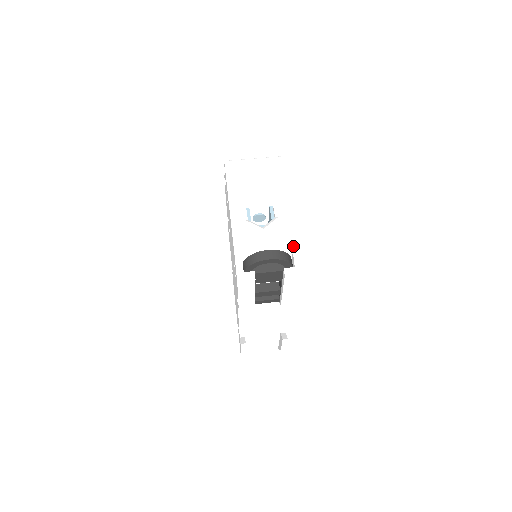
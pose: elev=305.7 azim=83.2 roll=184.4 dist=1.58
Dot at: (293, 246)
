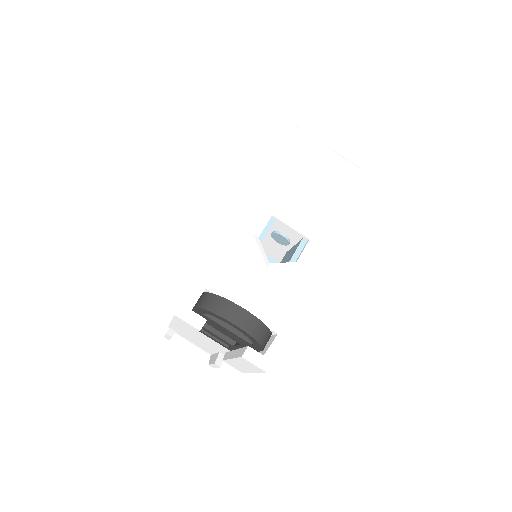
Dot at: (285, 325)
